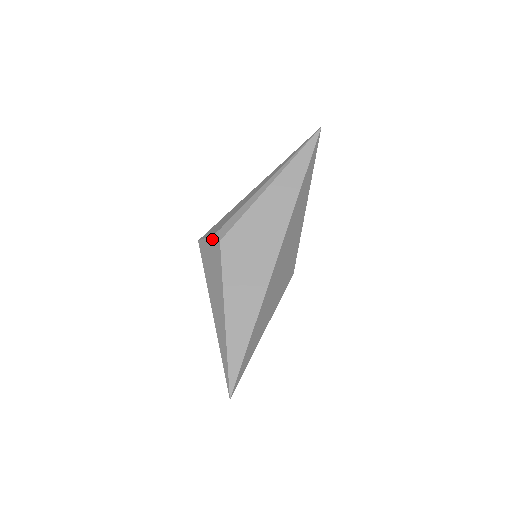
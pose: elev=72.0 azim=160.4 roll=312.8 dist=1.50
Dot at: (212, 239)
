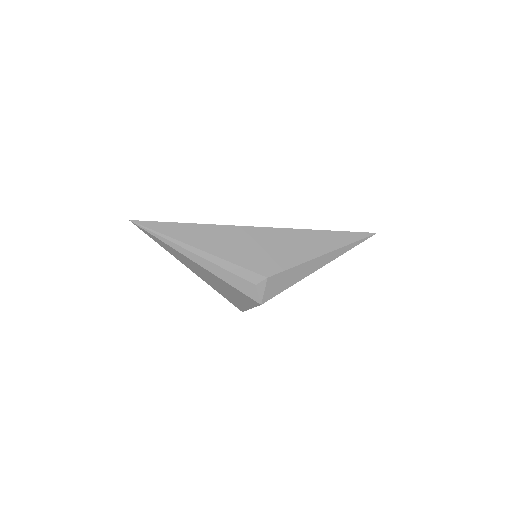
Dot at: occluded
